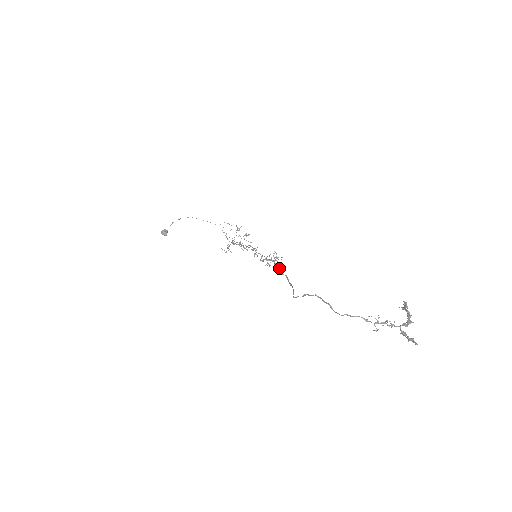
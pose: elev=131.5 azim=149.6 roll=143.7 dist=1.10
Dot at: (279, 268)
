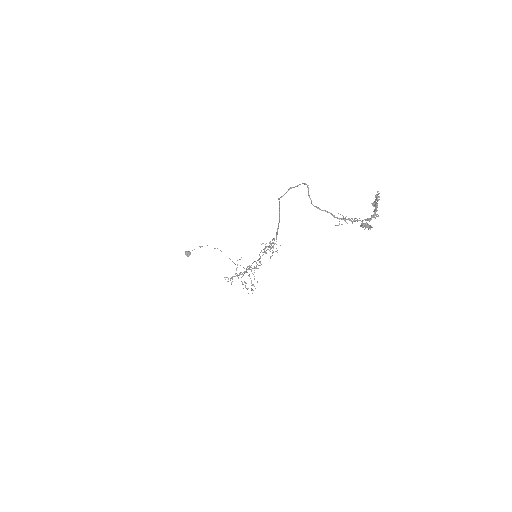
Dot at: (273, 242)
